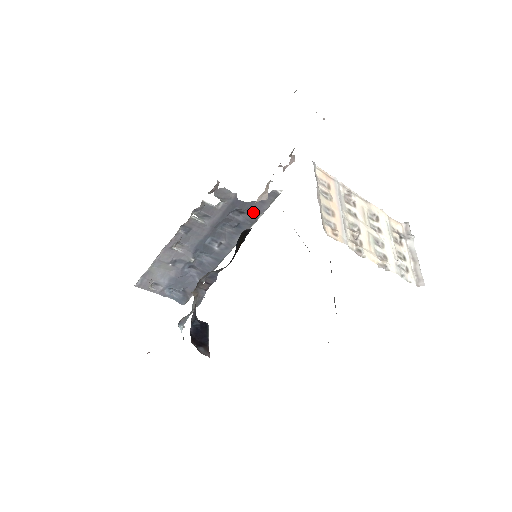
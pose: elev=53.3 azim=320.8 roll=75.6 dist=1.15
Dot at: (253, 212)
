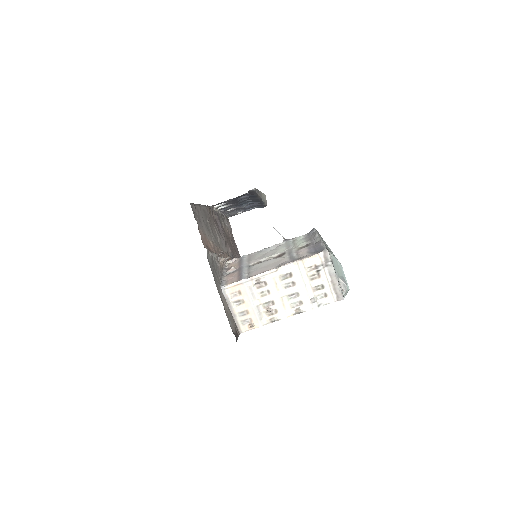
Dot at: (251, 194)
